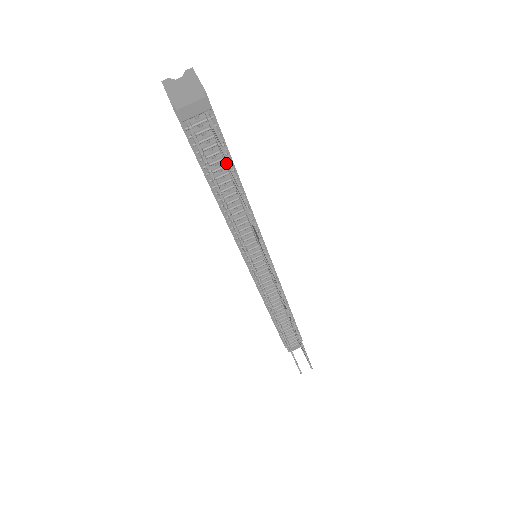
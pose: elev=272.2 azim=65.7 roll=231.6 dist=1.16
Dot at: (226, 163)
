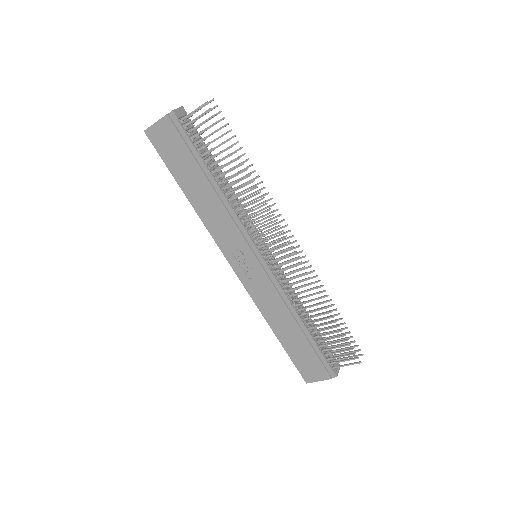
Dot at: occluded
